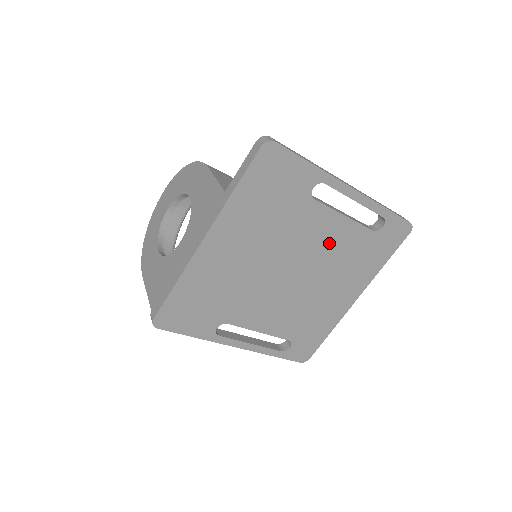
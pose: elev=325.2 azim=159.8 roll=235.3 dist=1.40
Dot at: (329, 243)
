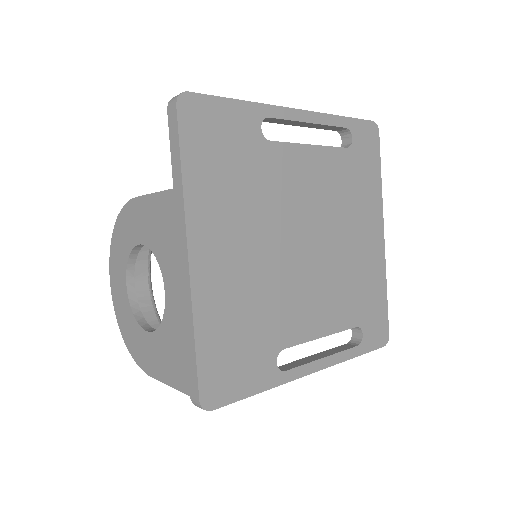
Dot at: (317, 185)
